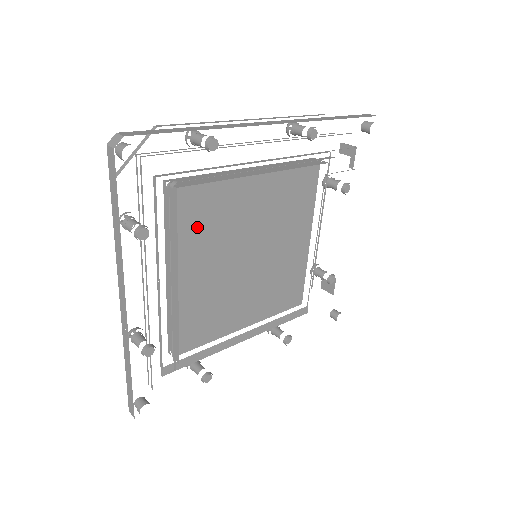
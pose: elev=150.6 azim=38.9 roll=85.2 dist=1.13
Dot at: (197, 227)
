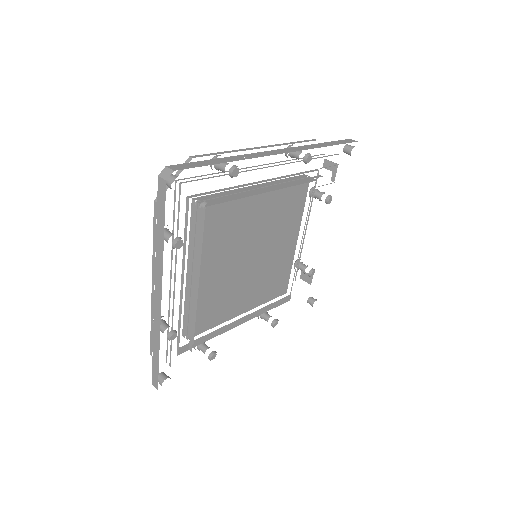
Dot at: (215, 235)
